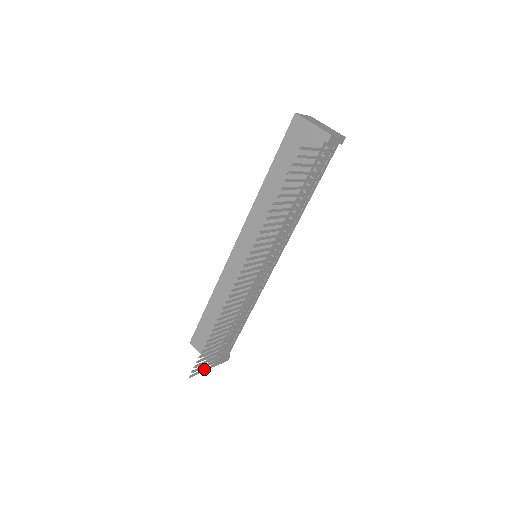
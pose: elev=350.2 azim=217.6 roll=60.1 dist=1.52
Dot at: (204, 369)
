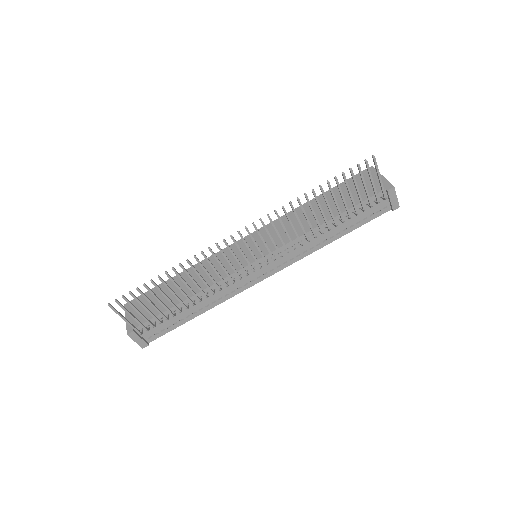
Dot at: (124, 317)
